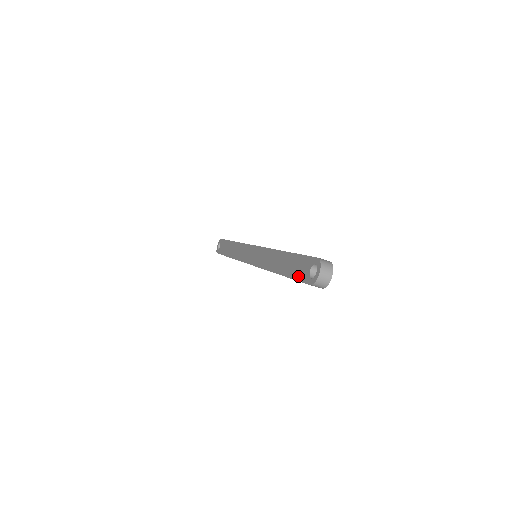
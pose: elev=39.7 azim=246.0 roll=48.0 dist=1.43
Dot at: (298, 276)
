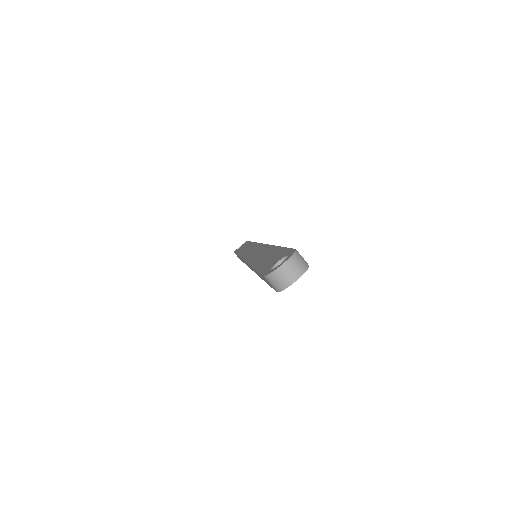
Dot at: (263, 267)
